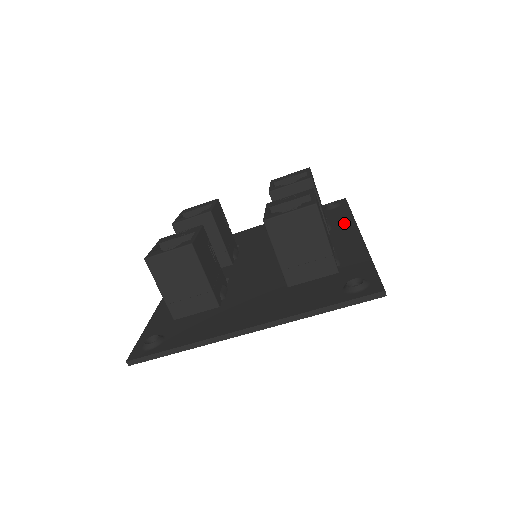
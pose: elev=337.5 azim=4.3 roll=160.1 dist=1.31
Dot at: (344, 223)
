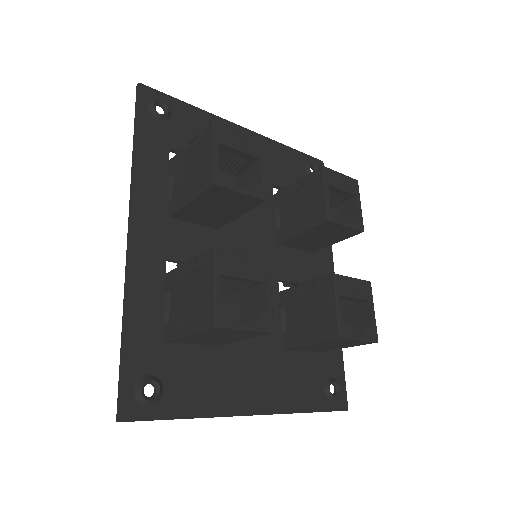
Dot at: occluded
